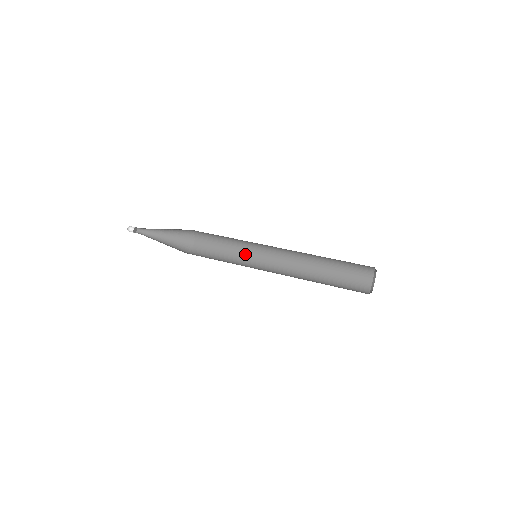
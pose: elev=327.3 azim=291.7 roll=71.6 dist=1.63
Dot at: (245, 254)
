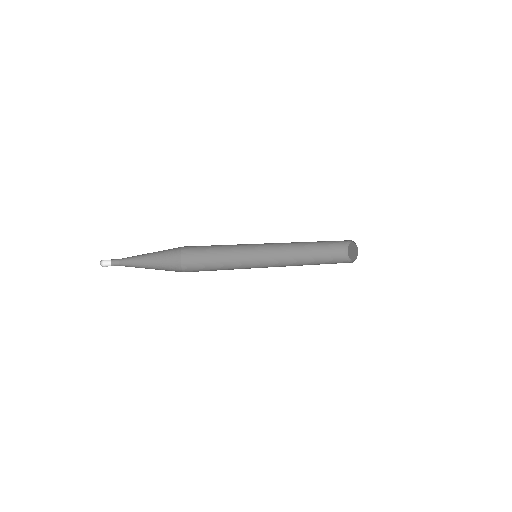
Dot at: (237, 253)
